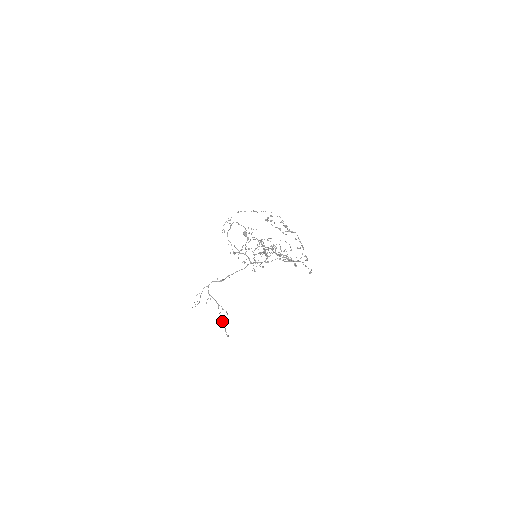
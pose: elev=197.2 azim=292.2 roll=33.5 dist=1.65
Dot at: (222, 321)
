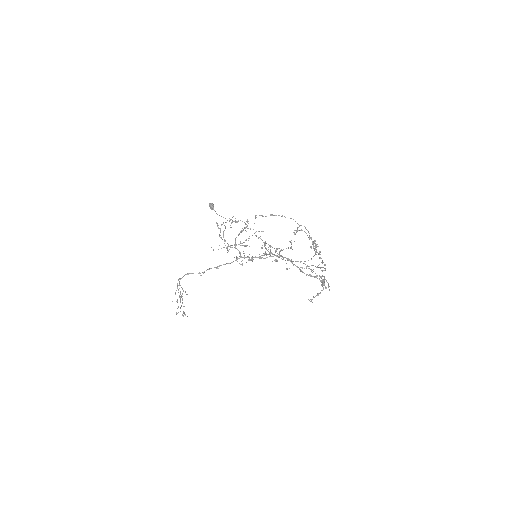
Dot at: occluded
